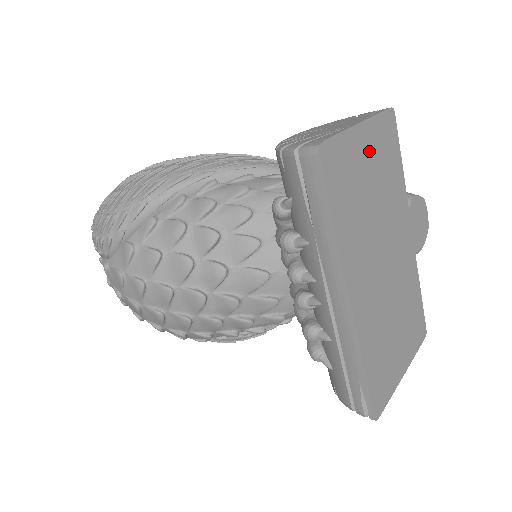
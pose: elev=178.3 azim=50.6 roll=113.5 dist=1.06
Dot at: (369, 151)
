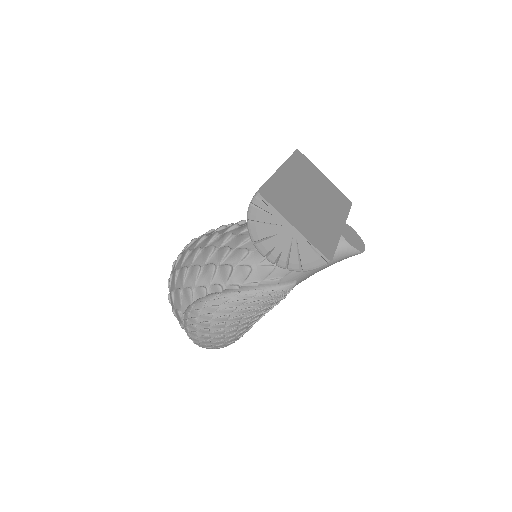
Dot at: (325, 182)
